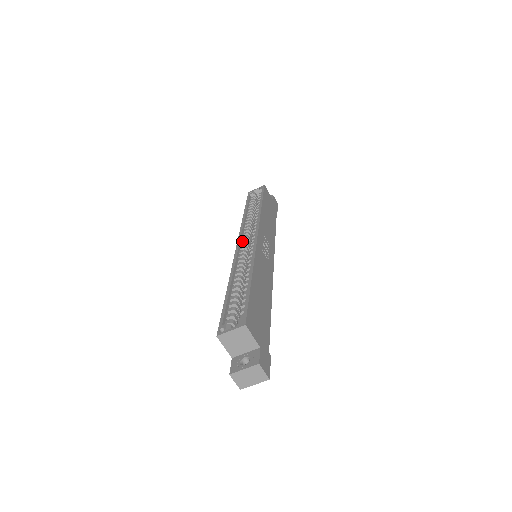
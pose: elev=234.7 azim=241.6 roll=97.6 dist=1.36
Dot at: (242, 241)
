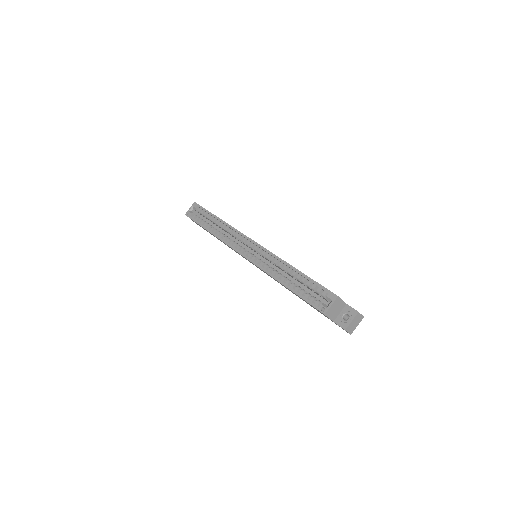
Dot at: (242, 252)
